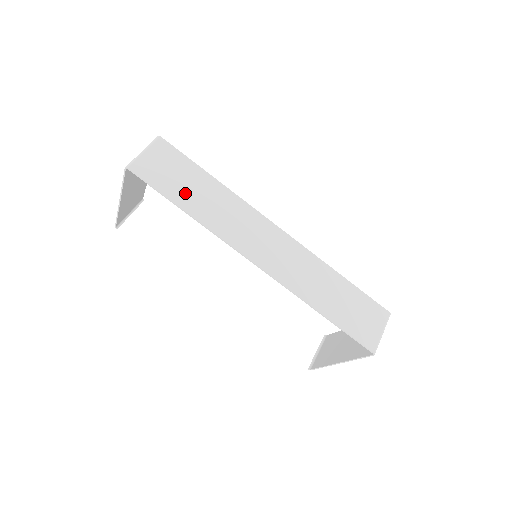
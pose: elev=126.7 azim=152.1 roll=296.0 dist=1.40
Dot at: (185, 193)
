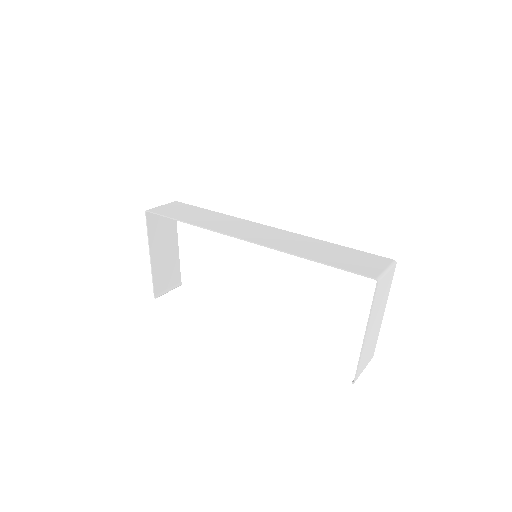
Dot at: (188, 217)
